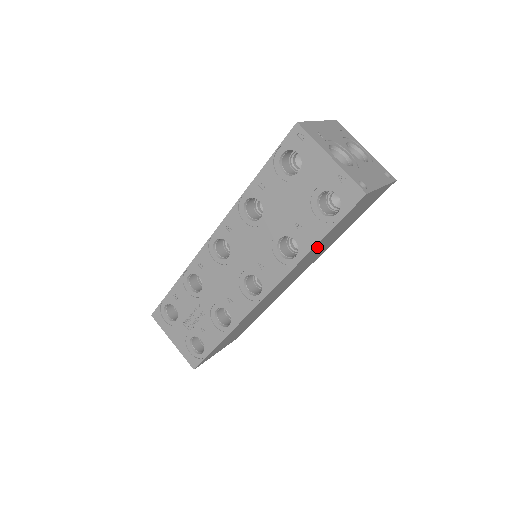
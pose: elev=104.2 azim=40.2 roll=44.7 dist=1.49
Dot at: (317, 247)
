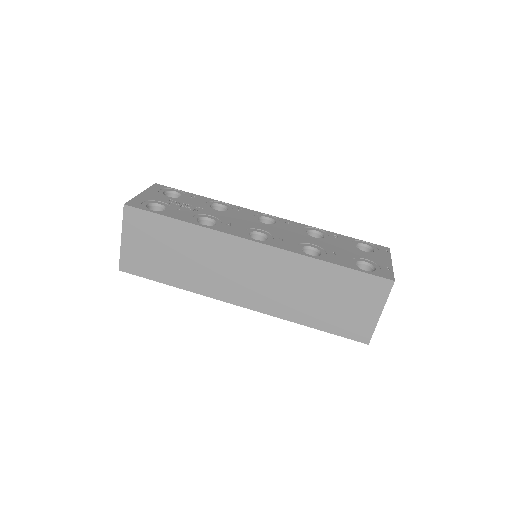
Dot at: (320, 274)
